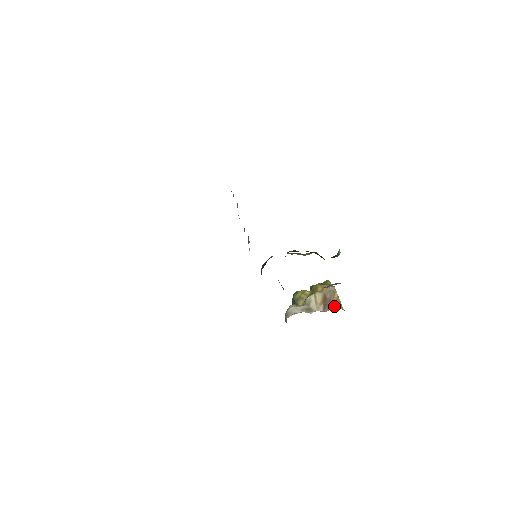
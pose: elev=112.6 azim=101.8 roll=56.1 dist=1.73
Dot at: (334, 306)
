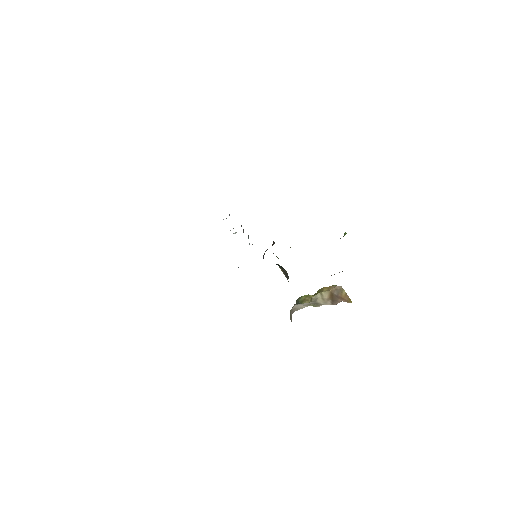
Dot at: (343, 301)
